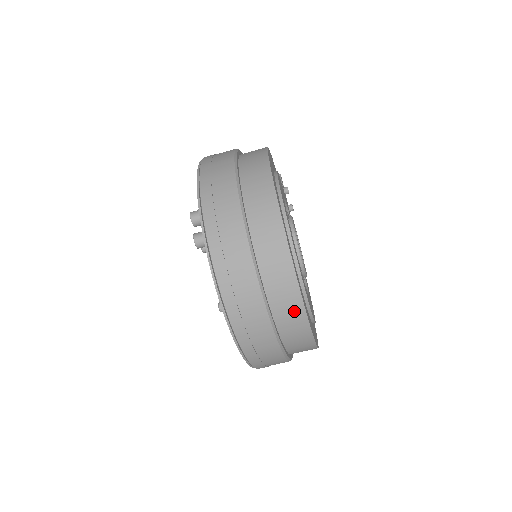
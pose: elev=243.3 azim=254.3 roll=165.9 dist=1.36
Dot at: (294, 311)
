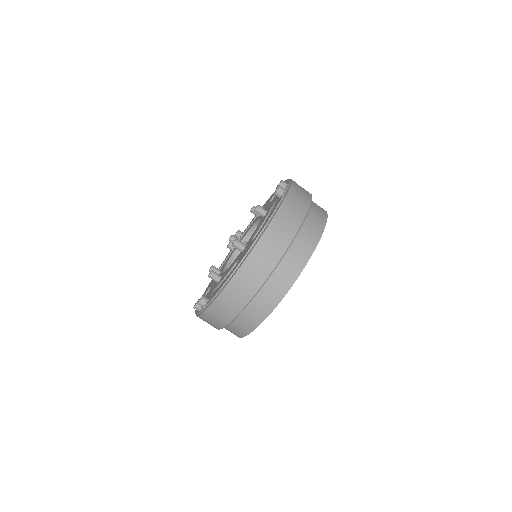
Dot at: (296, 266)
